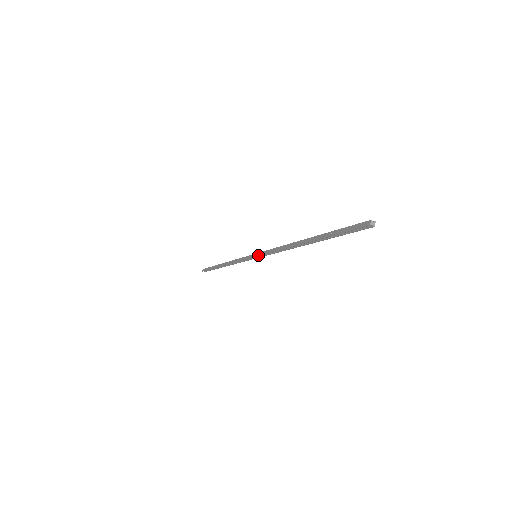
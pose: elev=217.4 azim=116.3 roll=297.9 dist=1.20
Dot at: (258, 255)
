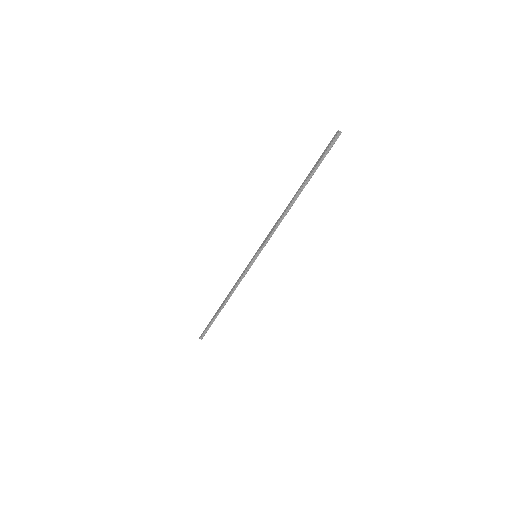
Dot at: (258, 250)
